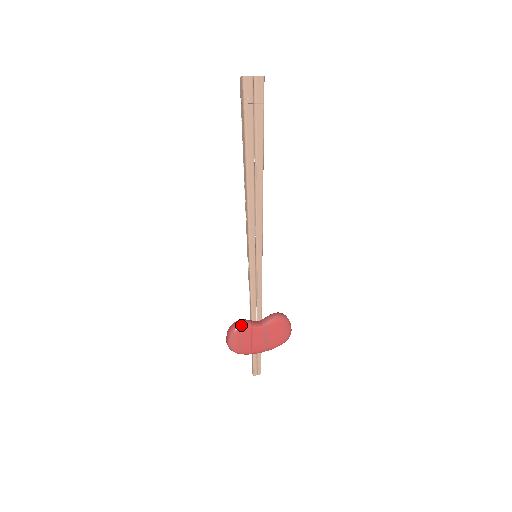
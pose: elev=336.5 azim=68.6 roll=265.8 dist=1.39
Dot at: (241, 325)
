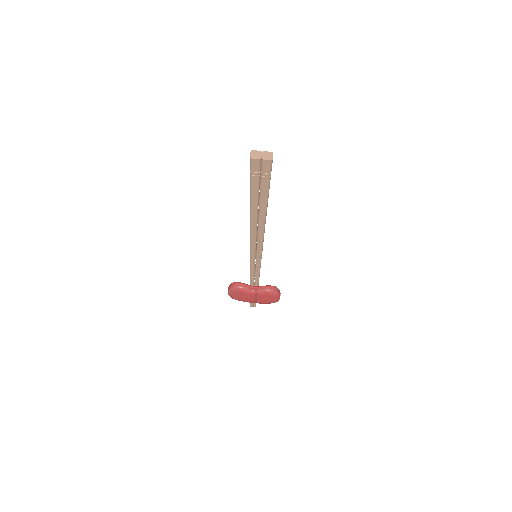
Dot at: (238, 288)
